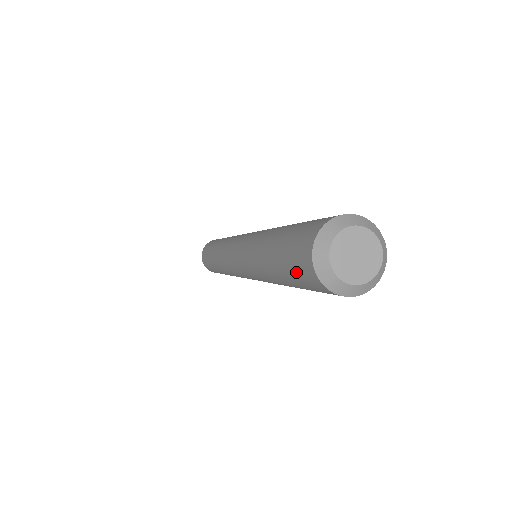
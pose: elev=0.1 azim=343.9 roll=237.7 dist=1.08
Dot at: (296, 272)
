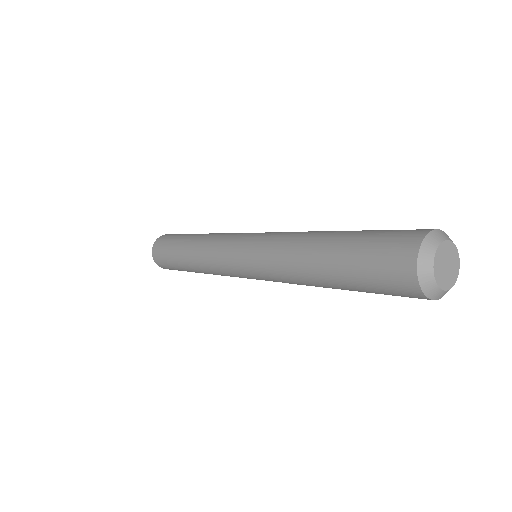
Dot at: (379, 249)
